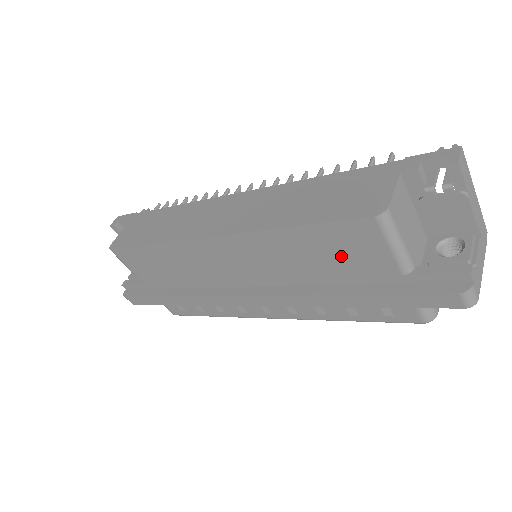
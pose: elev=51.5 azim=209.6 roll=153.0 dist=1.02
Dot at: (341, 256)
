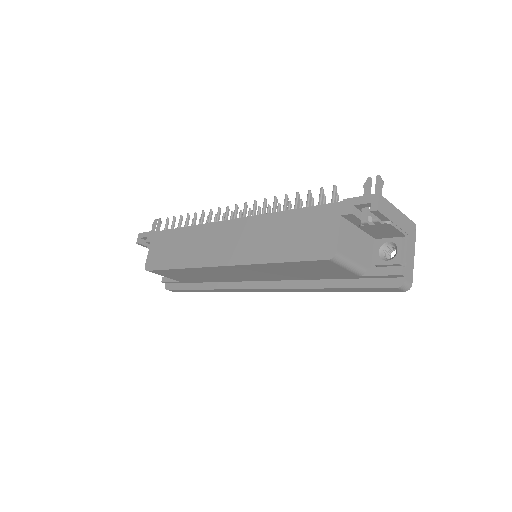
Dot at: (315, 271)
